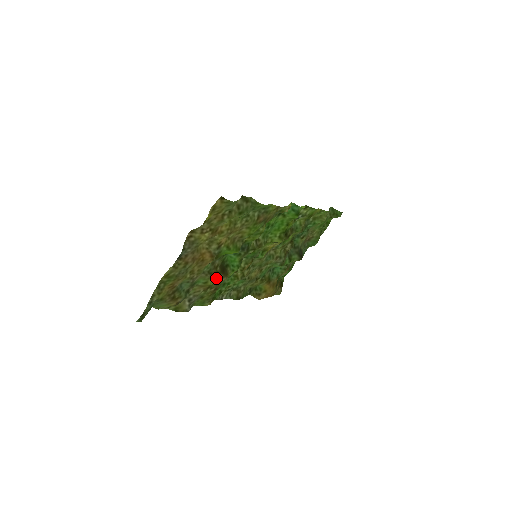
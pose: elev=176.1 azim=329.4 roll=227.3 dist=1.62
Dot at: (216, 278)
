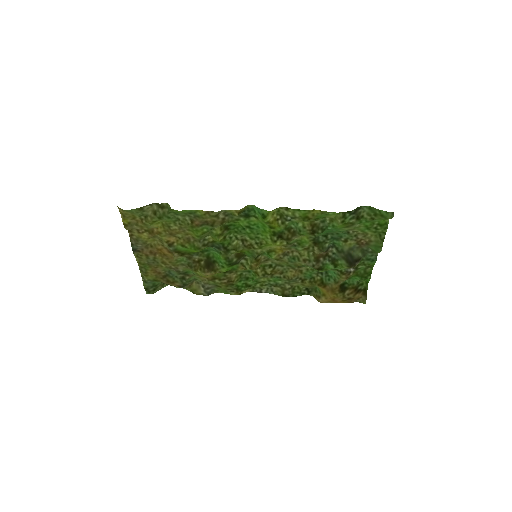
Dot at: (201, 271)
